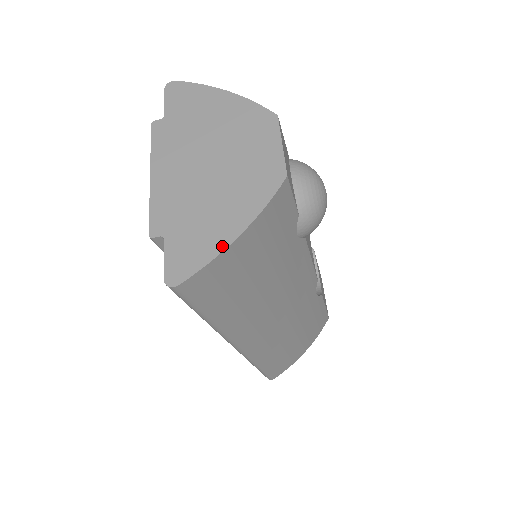
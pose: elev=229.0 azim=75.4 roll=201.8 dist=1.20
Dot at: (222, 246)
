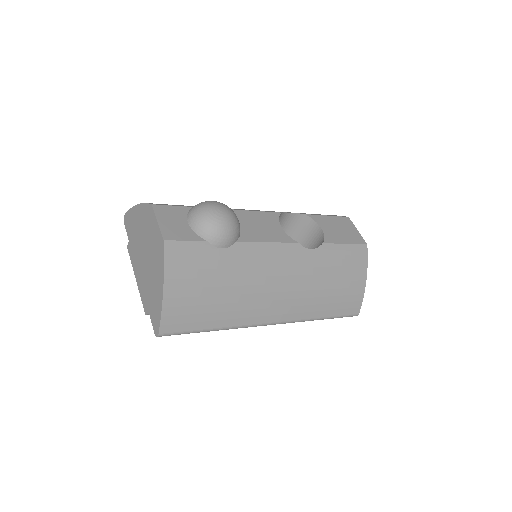
Dot at: (161, 301)
